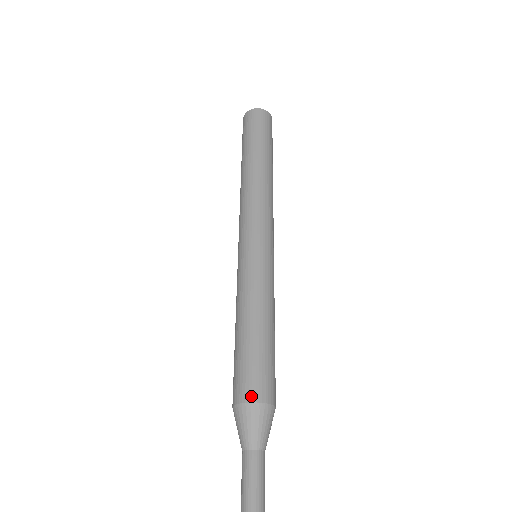
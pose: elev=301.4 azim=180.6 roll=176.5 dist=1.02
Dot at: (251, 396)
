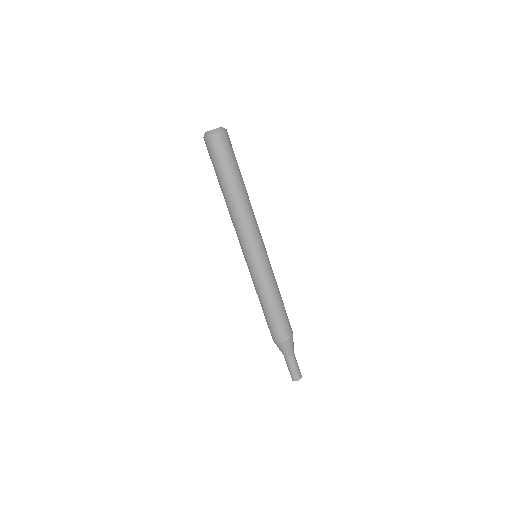
Dot at: (285, 338)
